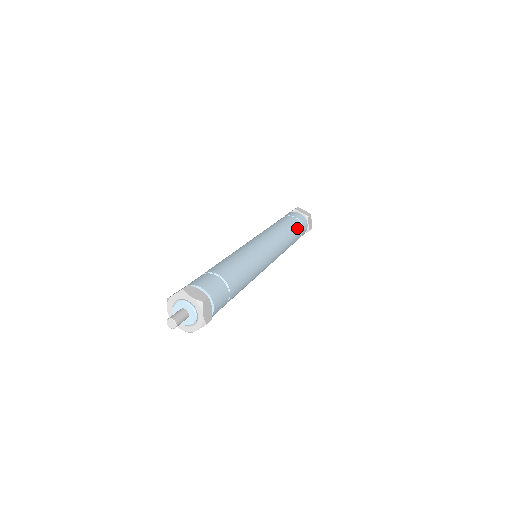
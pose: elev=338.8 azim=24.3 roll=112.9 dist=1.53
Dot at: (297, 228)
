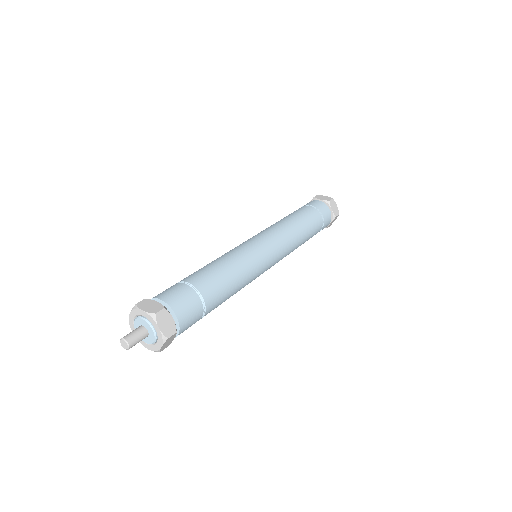
Dot at: (316, 231)
